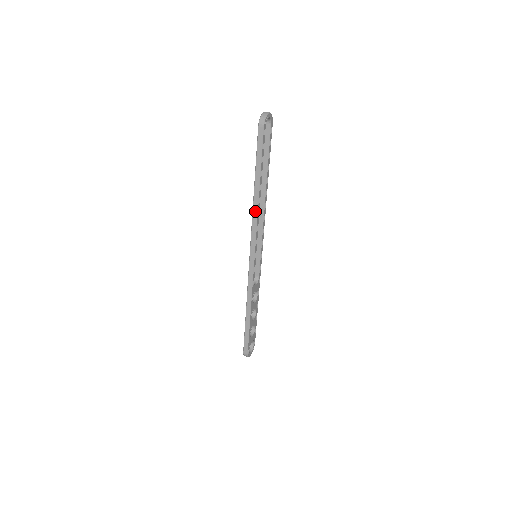
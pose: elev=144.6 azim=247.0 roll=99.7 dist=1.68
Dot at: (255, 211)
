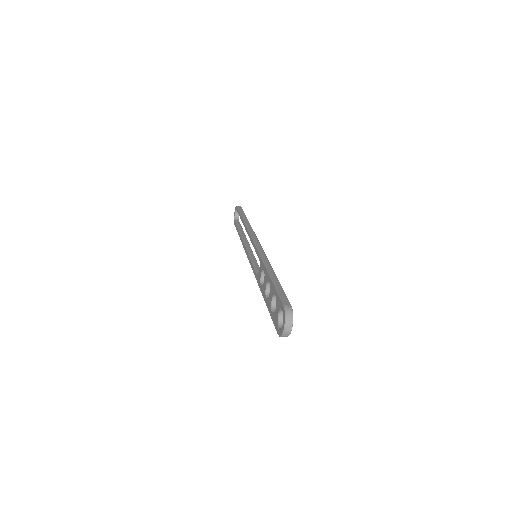
Dot at: (249, 226)
